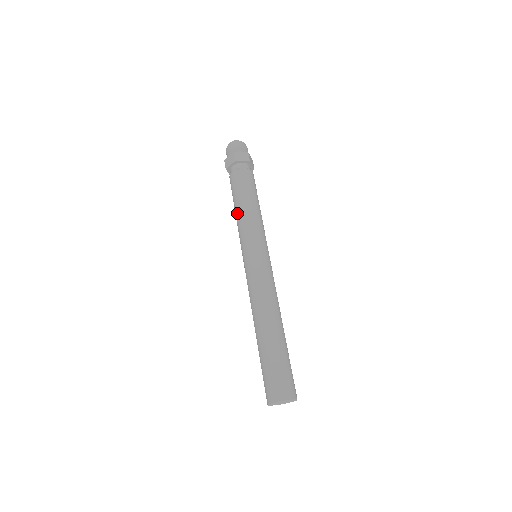
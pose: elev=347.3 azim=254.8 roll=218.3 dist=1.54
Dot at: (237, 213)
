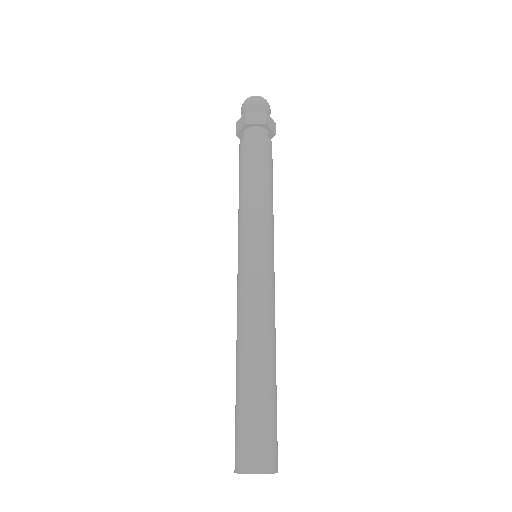
Dot at: (239, 195)
